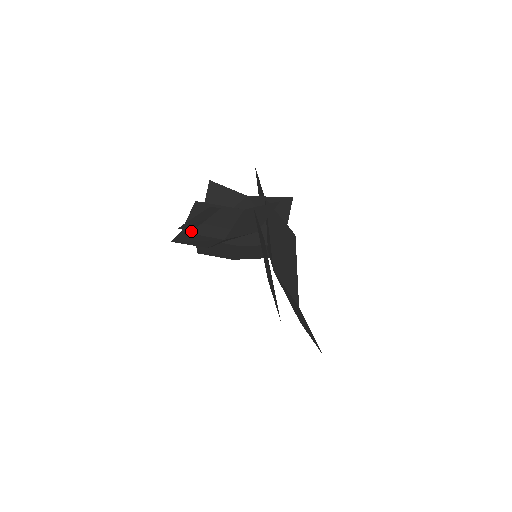
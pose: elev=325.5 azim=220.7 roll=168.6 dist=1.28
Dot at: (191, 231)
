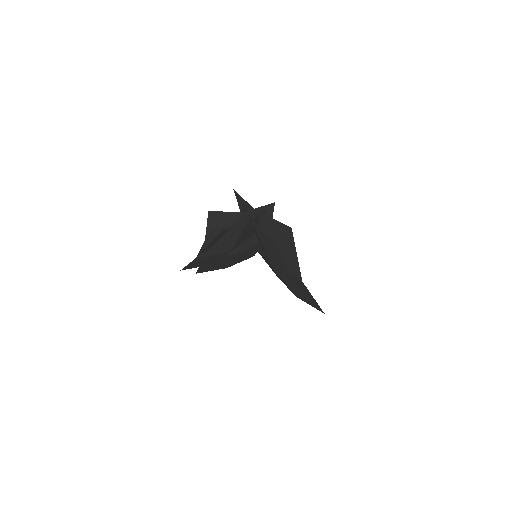
Dot at: (204, 254)
